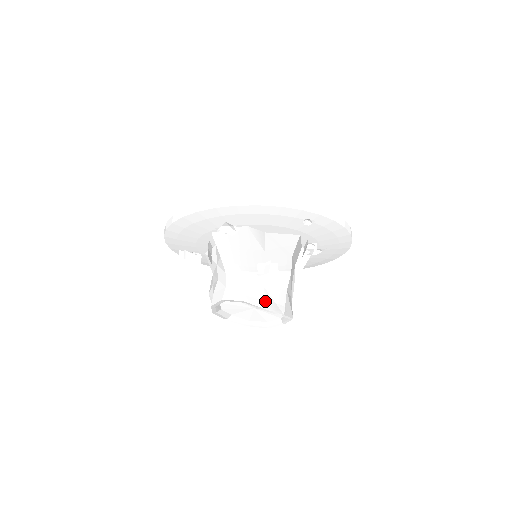
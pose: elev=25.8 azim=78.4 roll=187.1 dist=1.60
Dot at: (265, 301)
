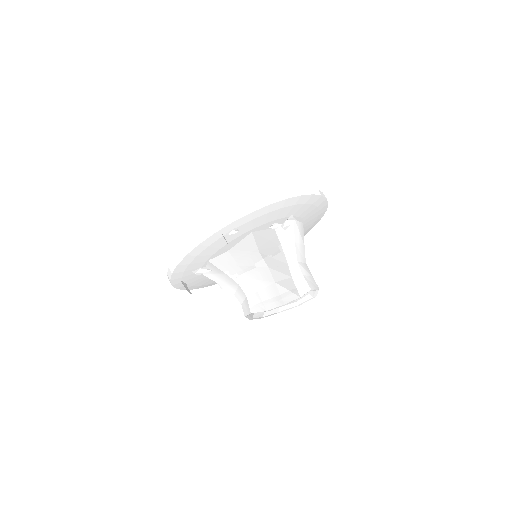
Dot at: (263, 304)
